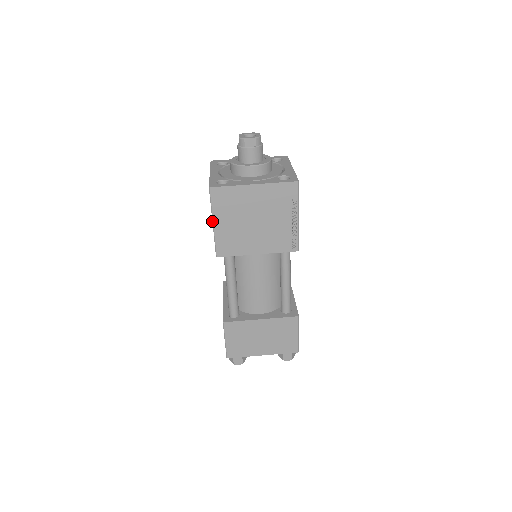
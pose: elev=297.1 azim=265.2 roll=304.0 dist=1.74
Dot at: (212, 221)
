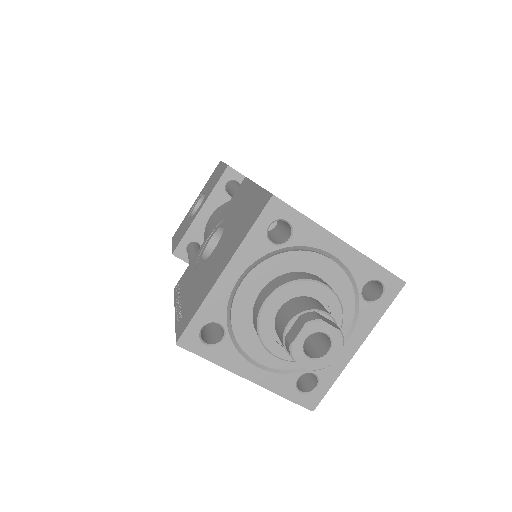
Dot at: occluded
